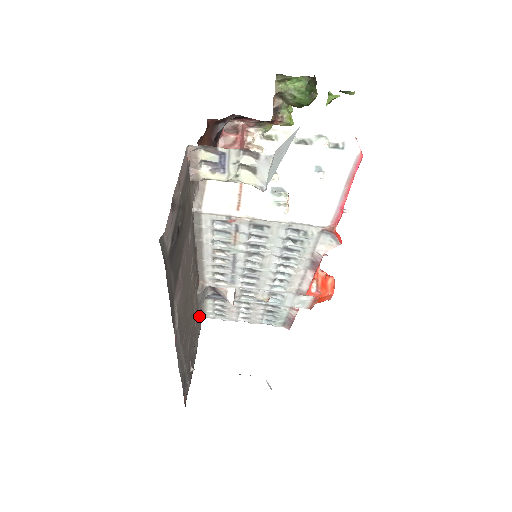
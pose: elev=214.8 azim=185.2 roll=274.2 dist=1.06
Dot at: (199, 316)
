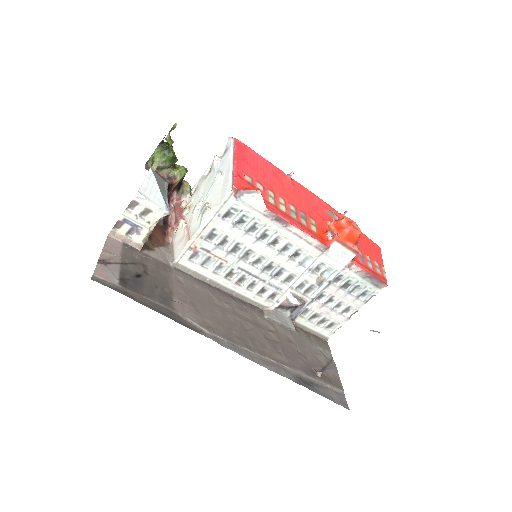
Dot at: (305, 337)
